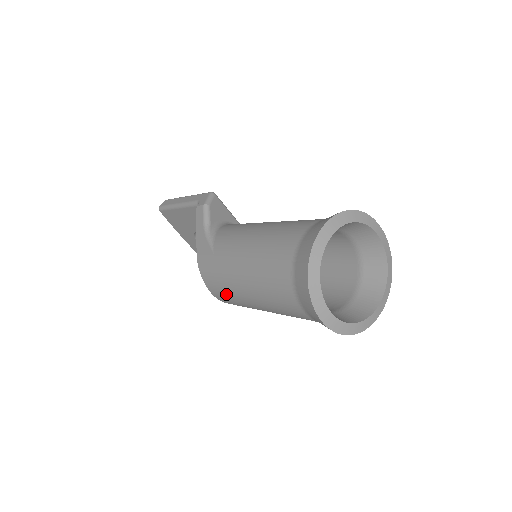
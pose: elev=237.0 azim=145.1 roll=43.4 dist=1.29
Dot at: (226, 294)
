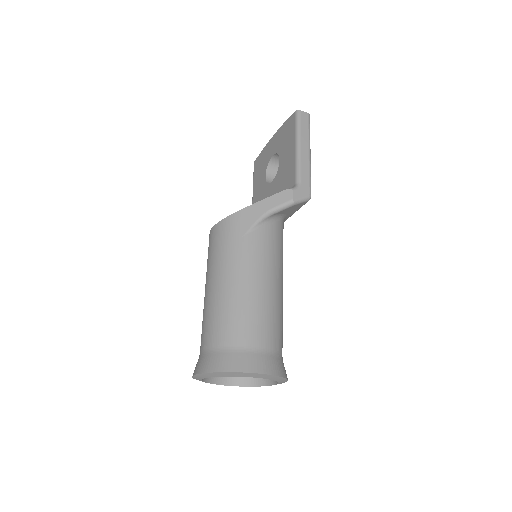
Dot at: (212, 252)
